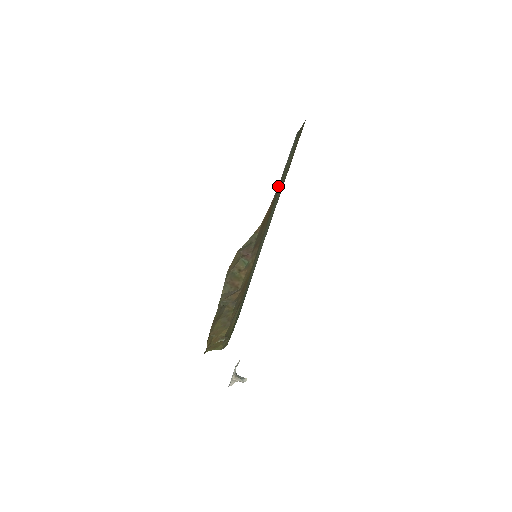
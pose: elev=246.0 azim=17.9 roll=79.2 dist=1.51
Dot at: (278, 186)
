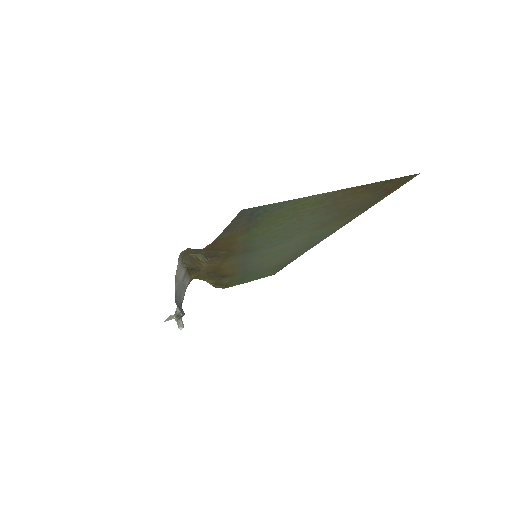
Dot at: (224, 235)
